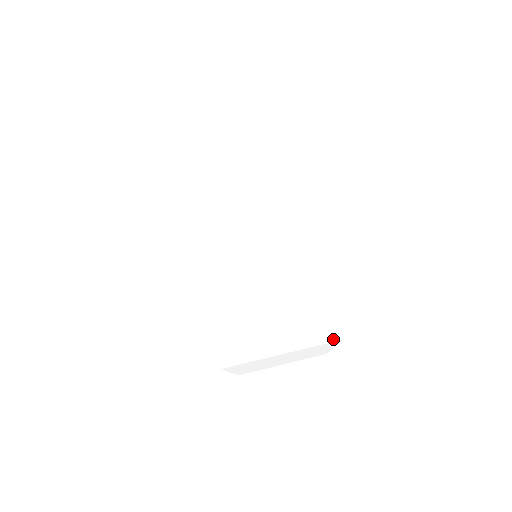
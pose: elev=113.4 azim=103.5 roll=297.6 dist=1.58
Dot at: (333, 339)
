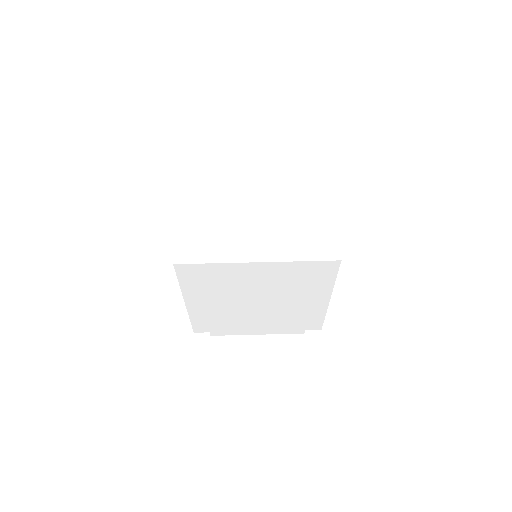
Dot at: (297, 333)
